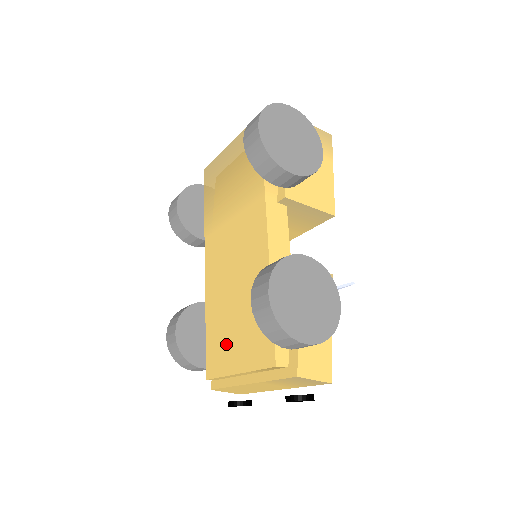
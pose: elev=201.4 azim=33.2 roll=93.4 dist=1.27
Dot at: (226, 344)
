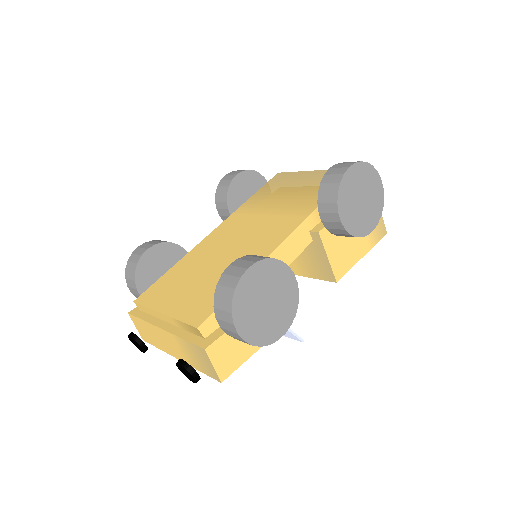
Dot at: (175, 289)
